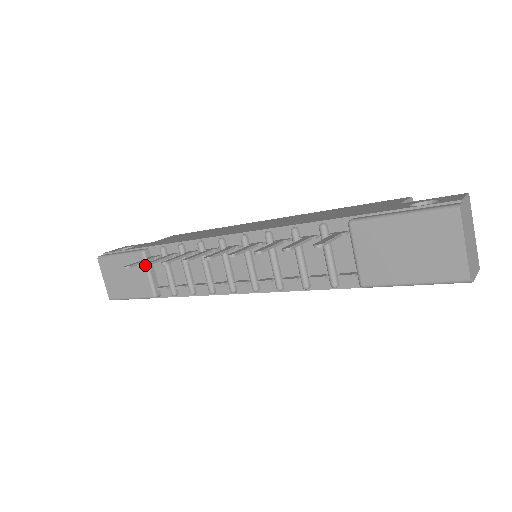
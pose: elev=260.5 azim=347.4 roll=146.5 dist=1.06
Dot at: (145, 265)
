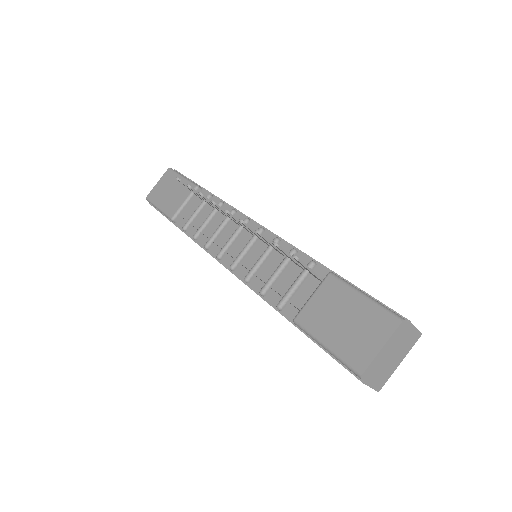
Dot at: (189, 186)
